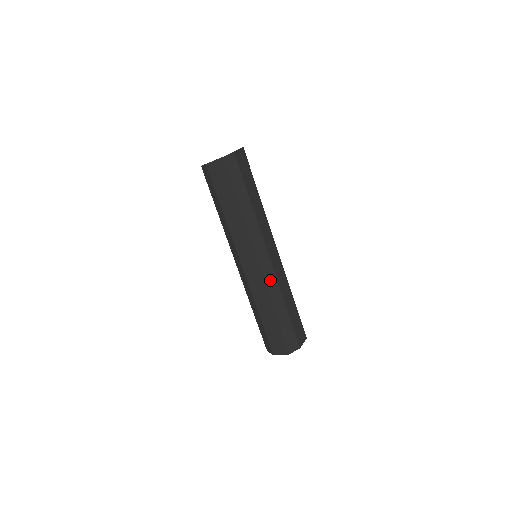
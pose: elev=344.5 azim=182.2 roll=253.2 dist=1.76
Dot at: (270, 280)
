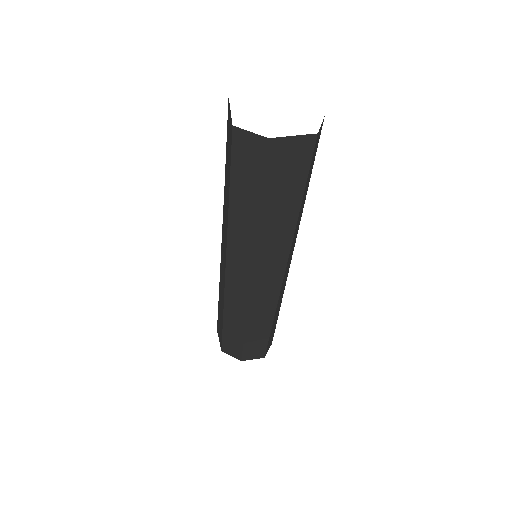
Dot at: (281, 293)
